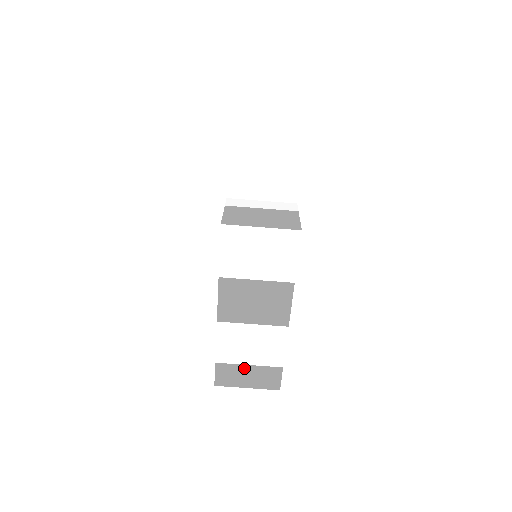
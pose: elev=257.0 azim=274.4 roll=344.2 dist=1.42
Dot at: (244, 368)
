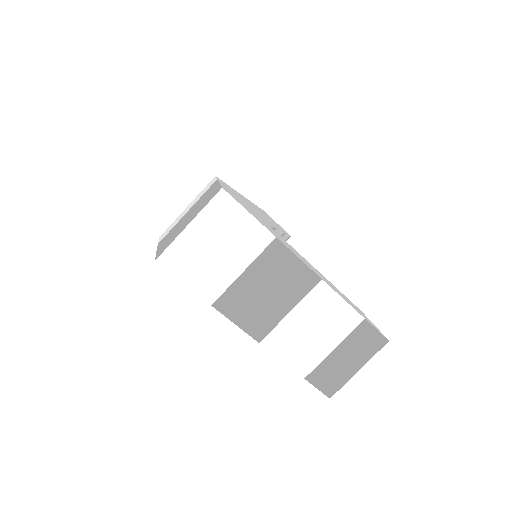
Dot at: (333, 356)
